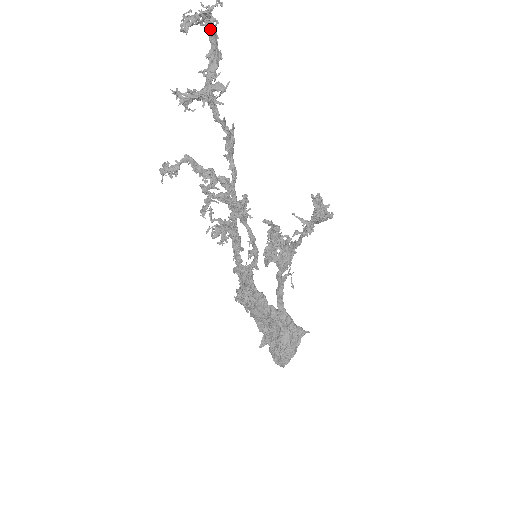
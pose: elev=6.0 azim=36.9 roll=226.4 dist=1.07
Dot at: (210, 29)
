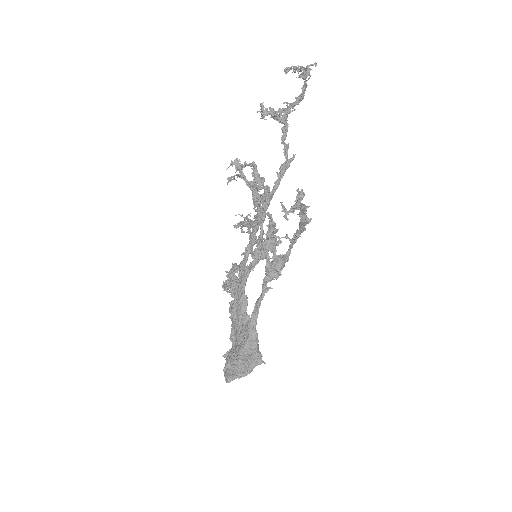
Dot at: (305, 81)
